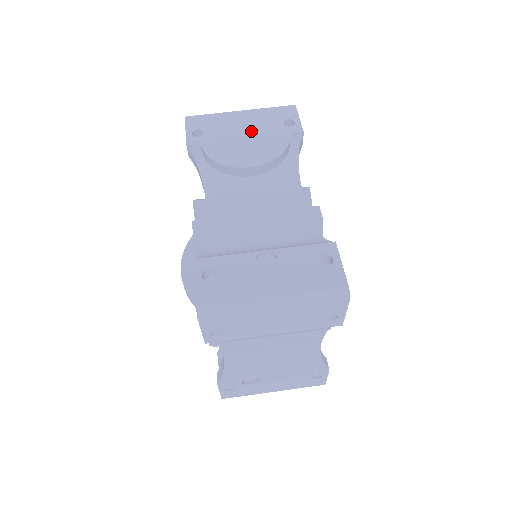
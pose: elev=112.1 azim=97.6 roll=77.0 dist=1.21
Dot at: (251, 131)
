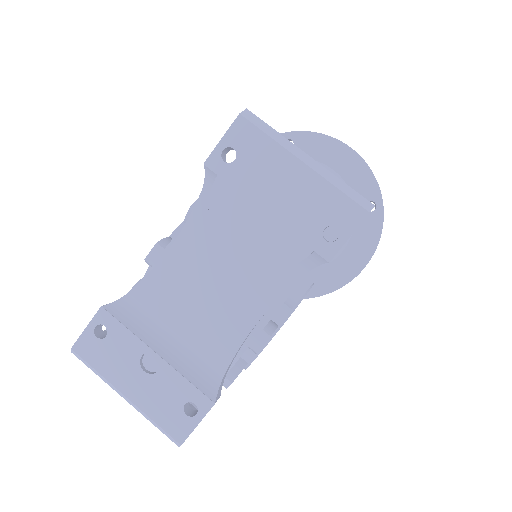
Dot at: (281, 207)
